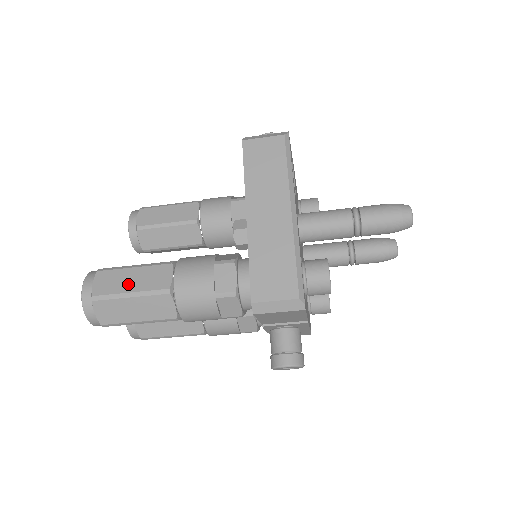
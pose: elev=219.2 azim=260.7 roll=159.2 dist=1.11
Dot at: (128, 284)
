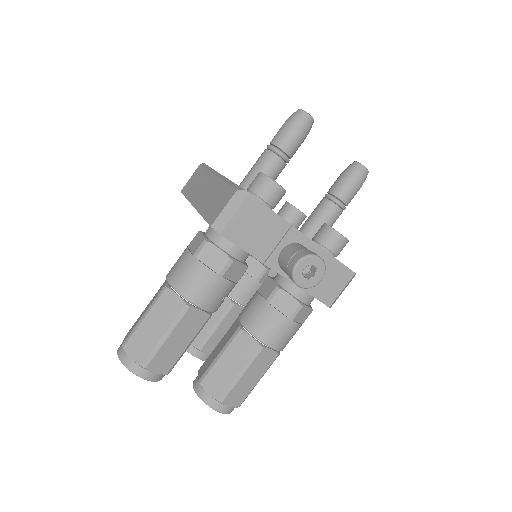
Dot at: (142, 315)
